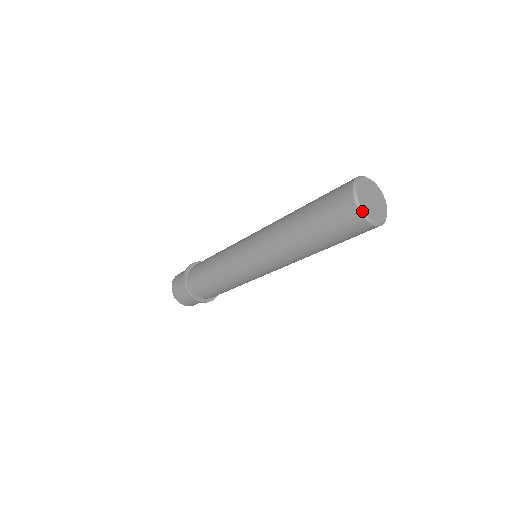
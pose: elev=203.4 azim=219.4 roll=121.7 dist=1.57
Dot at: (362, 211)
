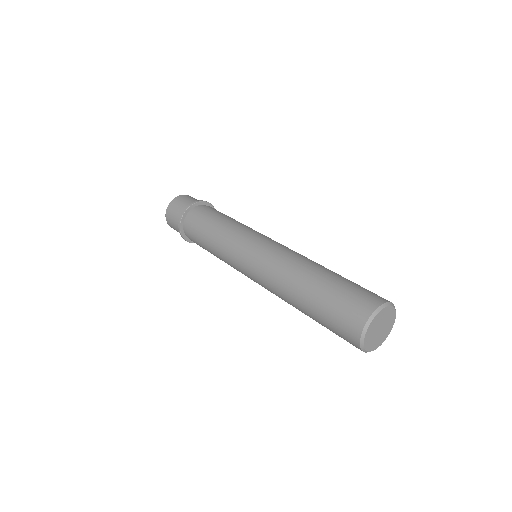
Dot at: (365, 351)
